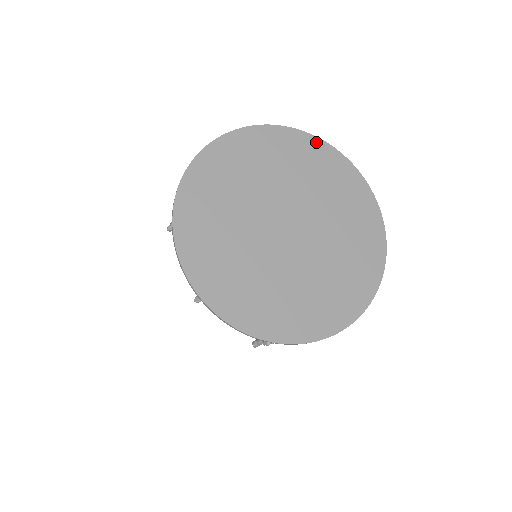
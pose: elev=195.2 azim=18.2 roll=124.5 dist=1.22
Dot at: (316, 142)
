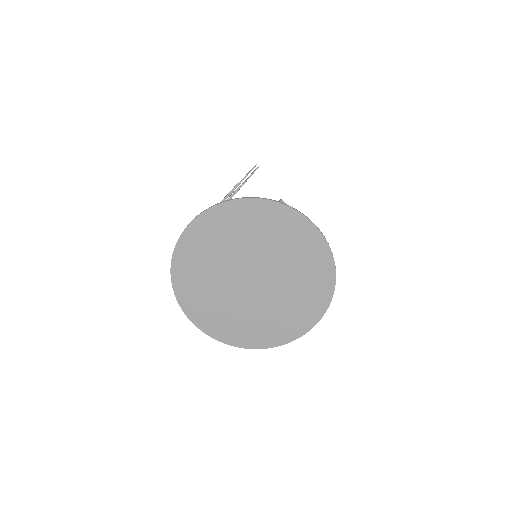
Dot at: (271, 205)
